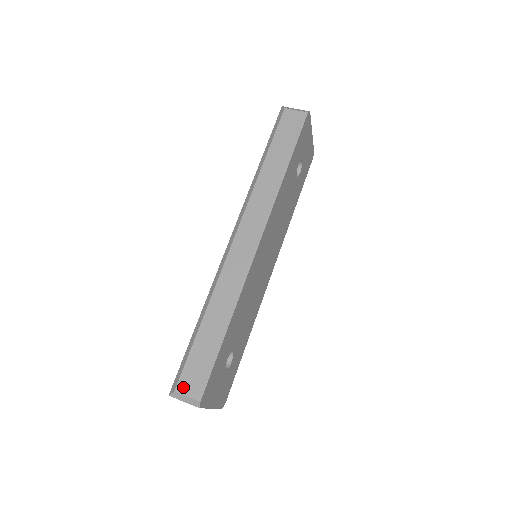
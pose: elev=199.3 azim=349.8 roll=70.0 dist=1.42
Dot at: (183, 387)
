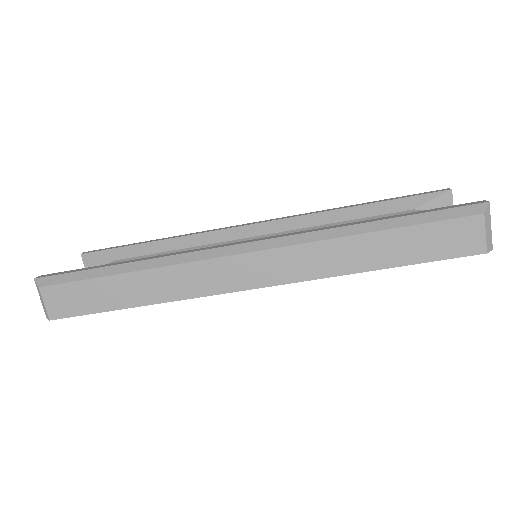
Dot at: (49, 294)
